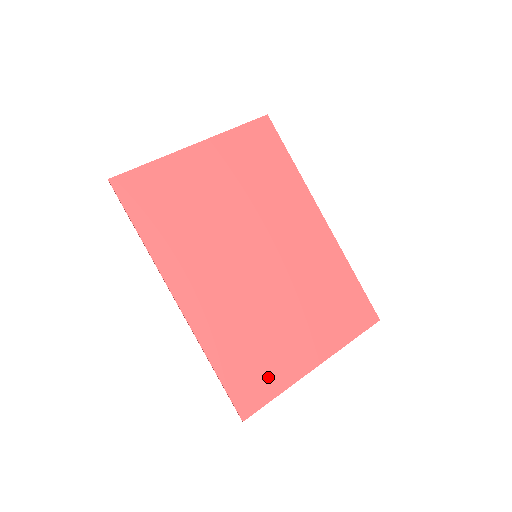
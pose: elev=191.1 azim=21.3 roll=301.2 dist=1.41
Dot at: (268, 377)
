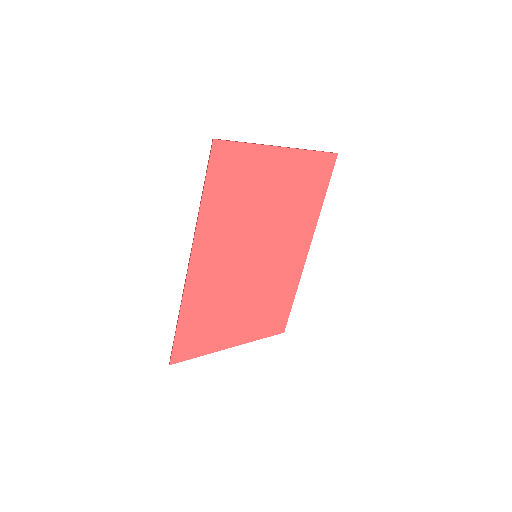
Dot at: (203, 342)
